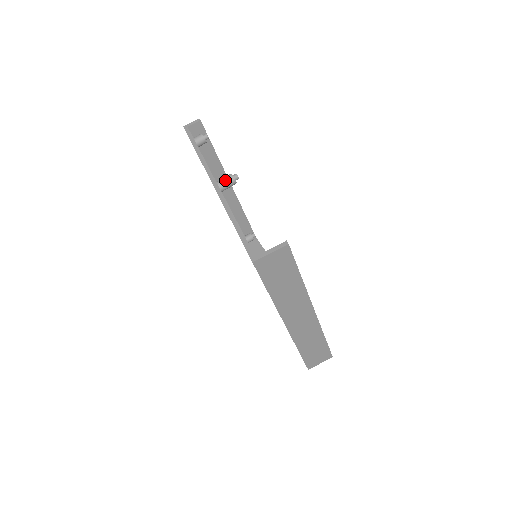
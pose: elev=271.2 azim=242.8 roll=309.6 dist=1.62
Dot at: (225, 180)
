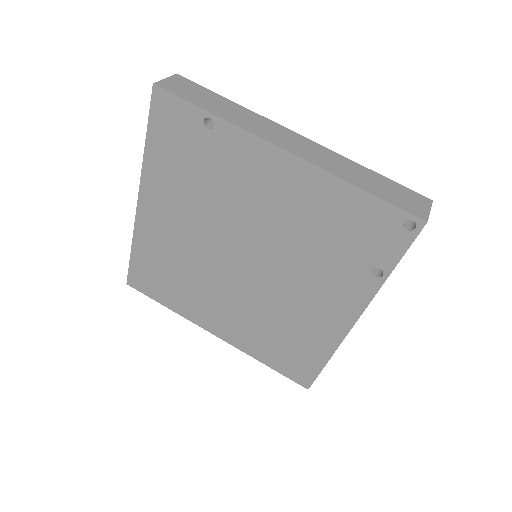
Dot at: occluded
